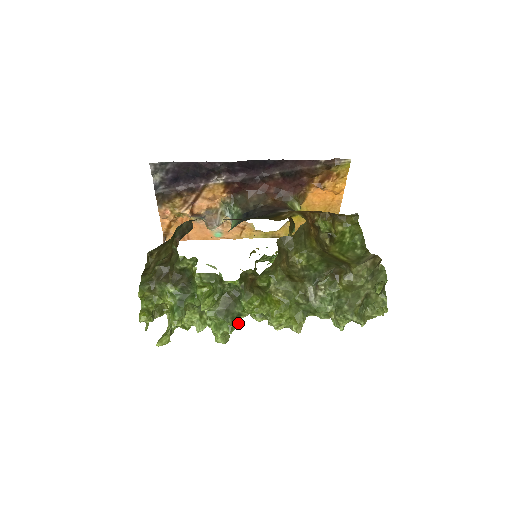
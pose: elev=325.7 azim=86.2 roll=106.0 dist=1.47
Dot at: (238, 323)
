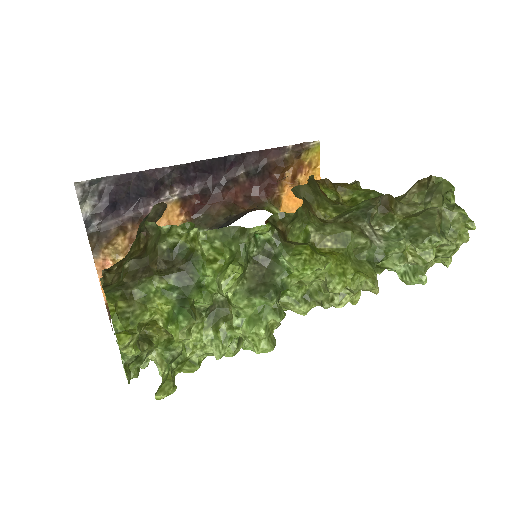
Dot at: occluded
